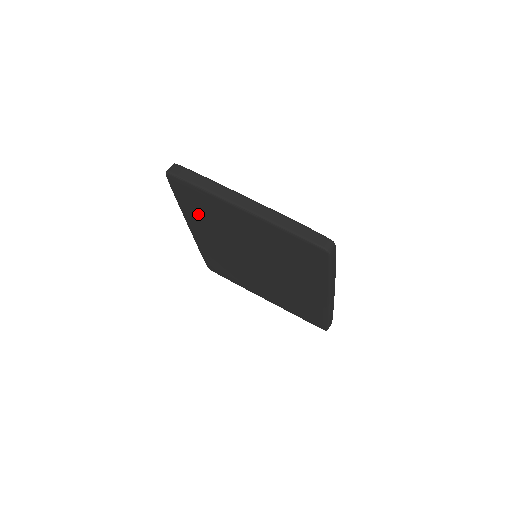
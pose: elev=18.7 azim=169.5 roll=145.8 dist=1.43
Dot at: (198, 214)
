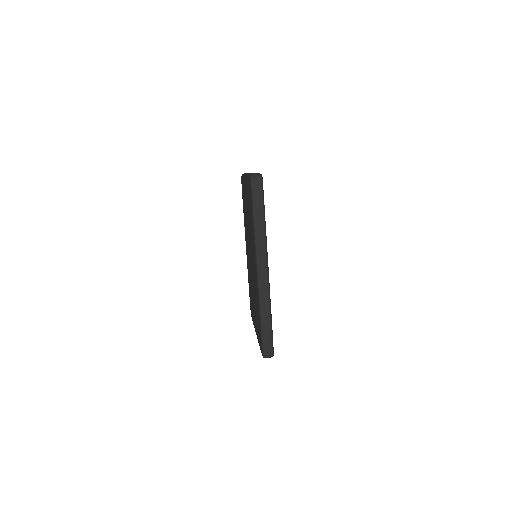
Dot at: (244, 215)
